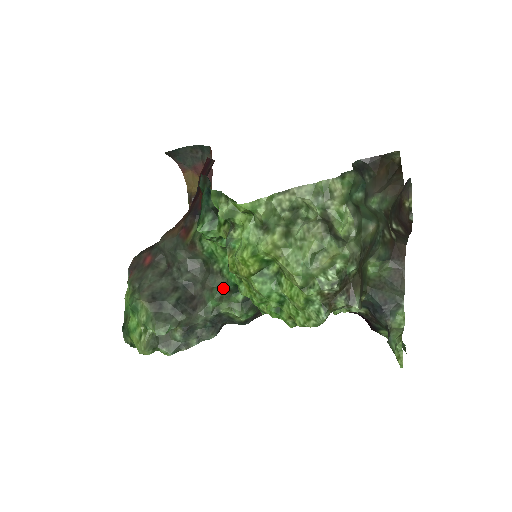
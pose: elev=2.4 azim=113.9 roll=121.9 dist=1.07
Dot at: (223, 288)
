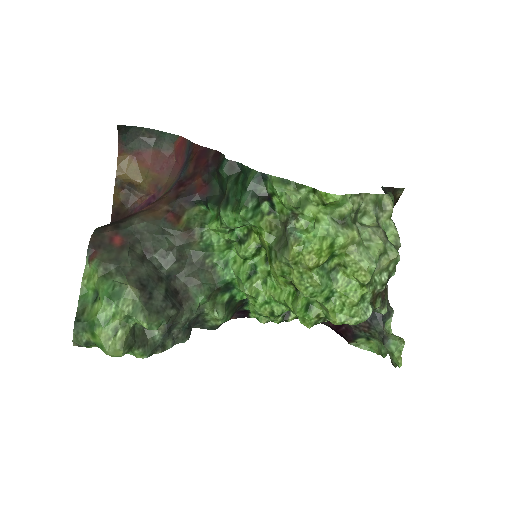
Dot at: (213, 285)
